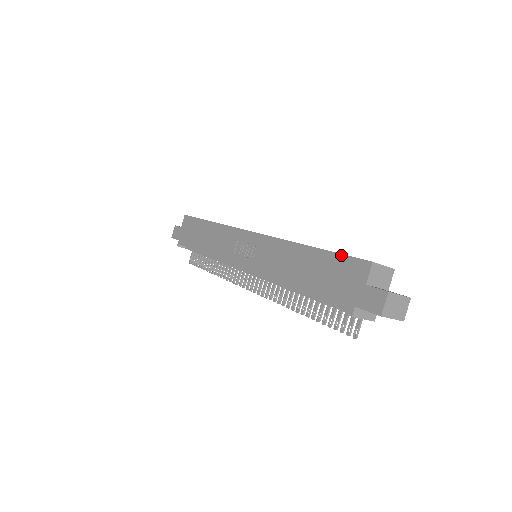
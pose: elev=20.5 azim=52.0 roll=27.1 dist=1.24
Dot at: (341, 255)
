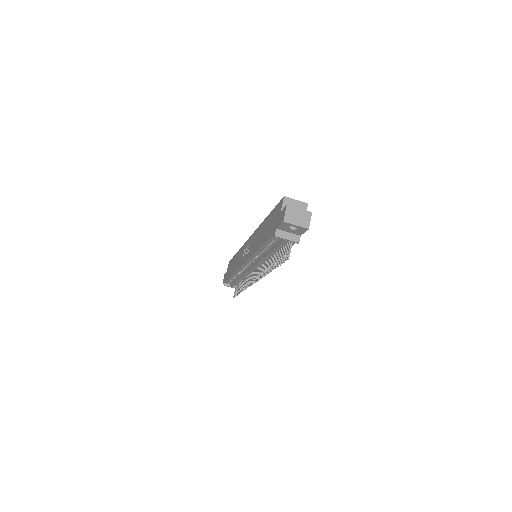
Dot at: (275, 207)
